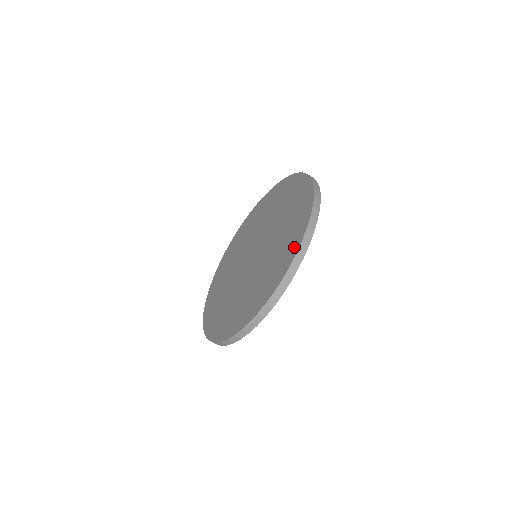
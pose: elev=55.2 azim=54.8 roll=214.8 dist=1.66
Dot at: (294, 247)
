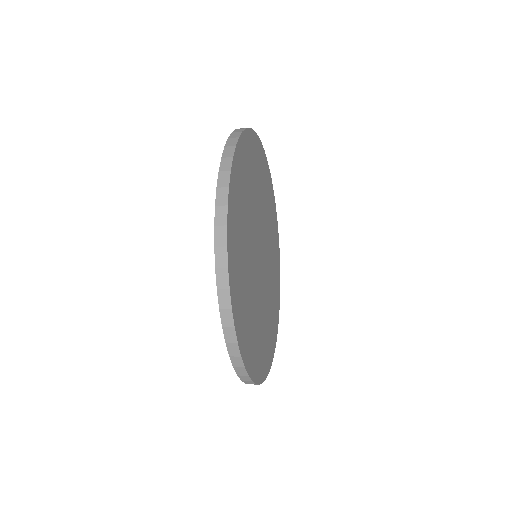
Dot at: occluded
